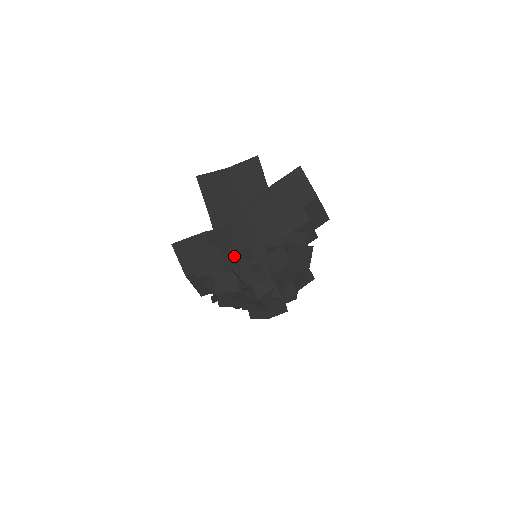
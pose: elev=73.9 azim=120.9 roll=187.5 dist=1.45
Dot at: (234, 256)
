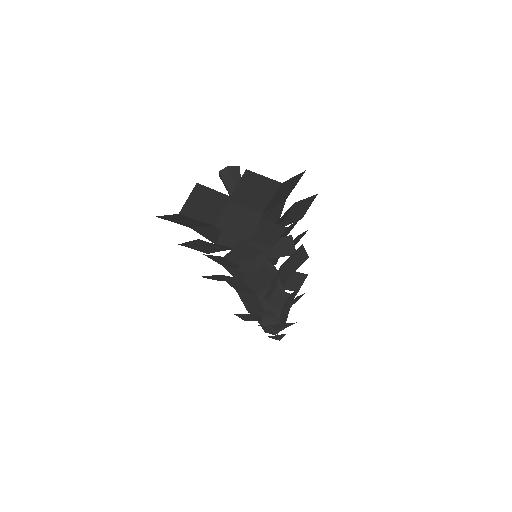
Dot at: (241, 293)
